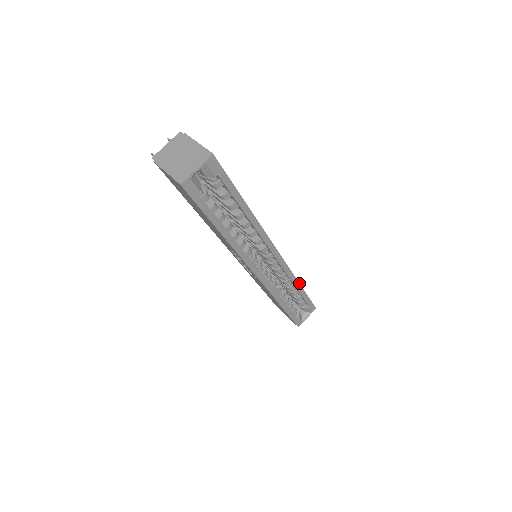
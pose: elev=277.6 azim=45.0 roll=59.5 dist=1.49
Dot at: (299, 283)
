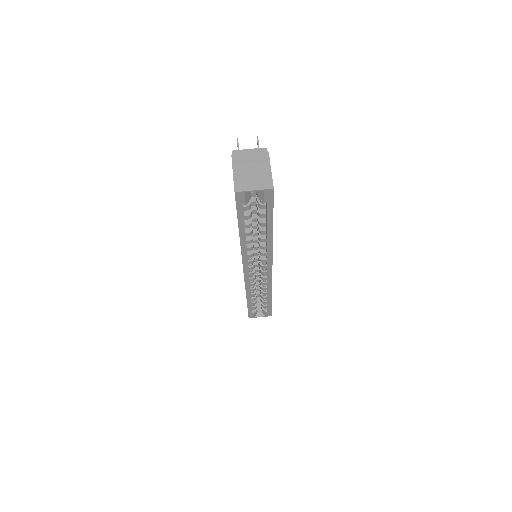
Dot at: occluded
